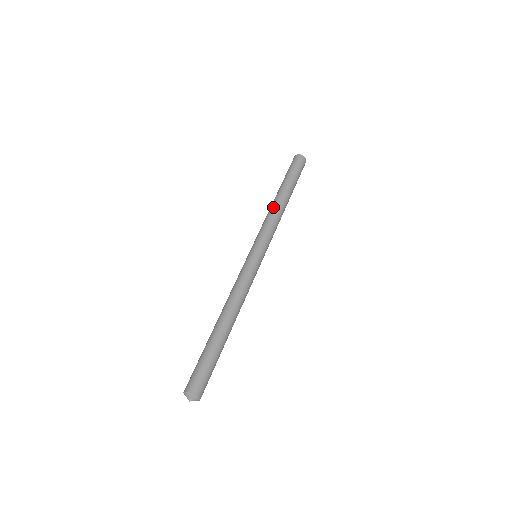
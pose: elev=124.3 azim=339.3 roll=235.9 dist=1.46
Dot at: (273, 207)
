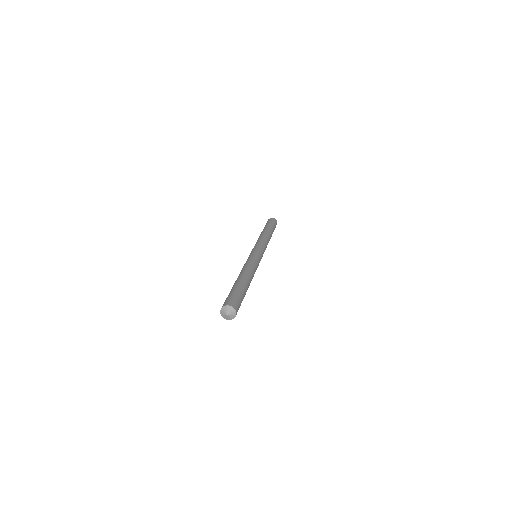
Dot at: occluded
